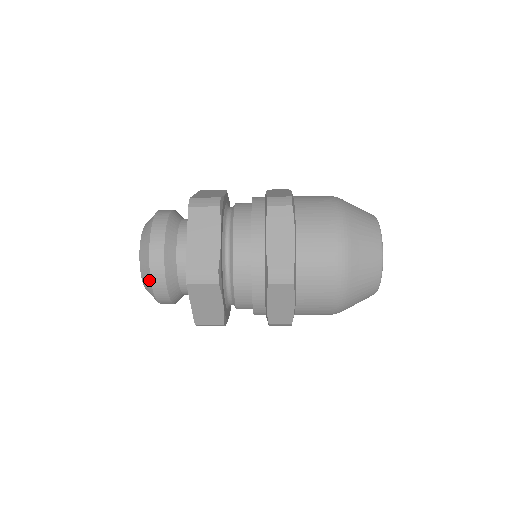
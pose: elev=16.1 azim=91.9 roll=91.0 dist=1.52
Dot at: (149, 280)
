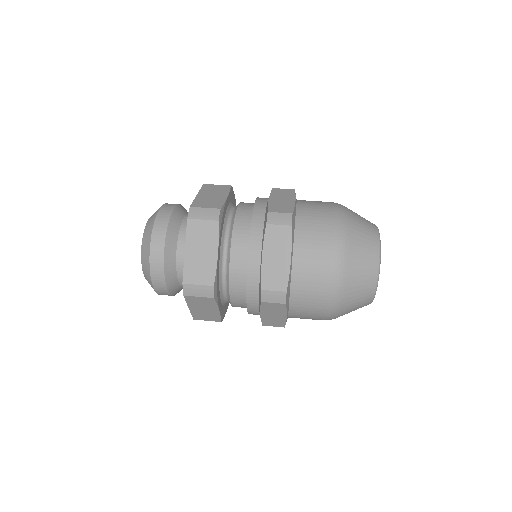
Dot at: occluded
